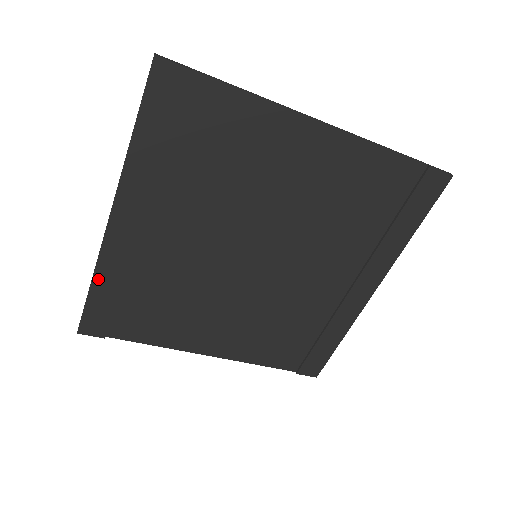
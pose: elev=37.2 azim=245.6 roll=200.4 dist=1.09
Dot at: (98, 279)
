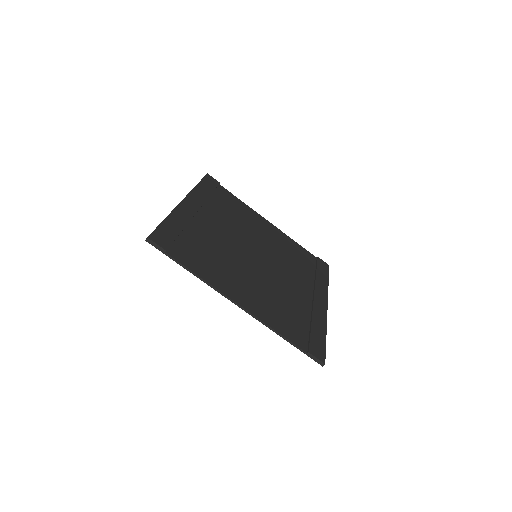
Dot at: (171, 218)
